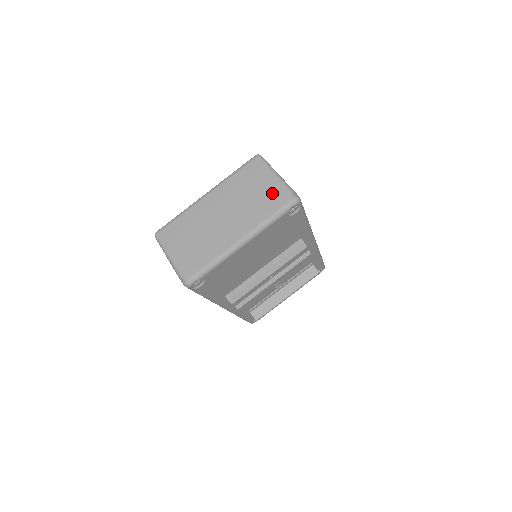
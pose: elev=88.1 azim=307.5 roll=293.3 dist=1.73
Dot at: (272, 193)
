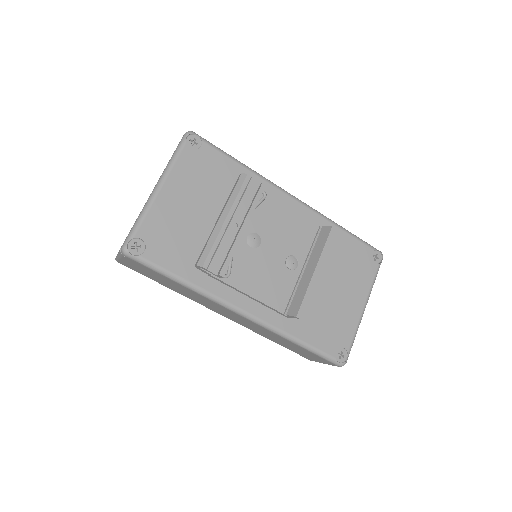
Dot at: occluded
